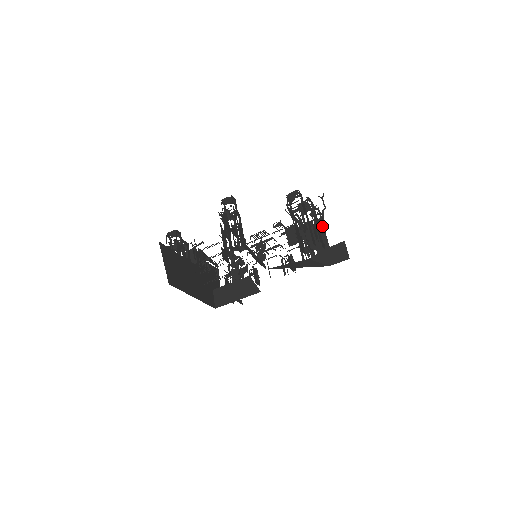
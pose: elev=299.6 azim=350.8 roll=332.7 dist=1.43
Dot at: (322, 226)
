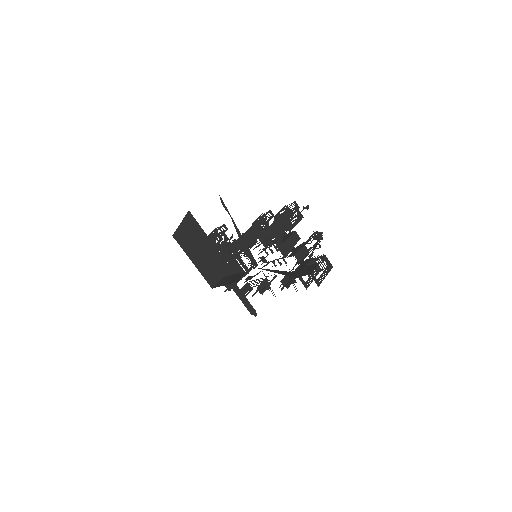
Dot at: occluded
